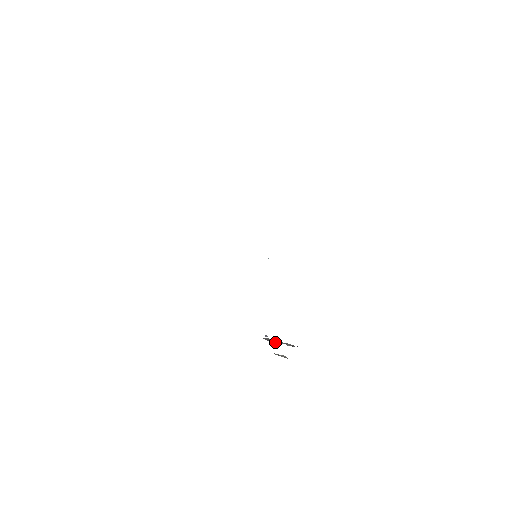
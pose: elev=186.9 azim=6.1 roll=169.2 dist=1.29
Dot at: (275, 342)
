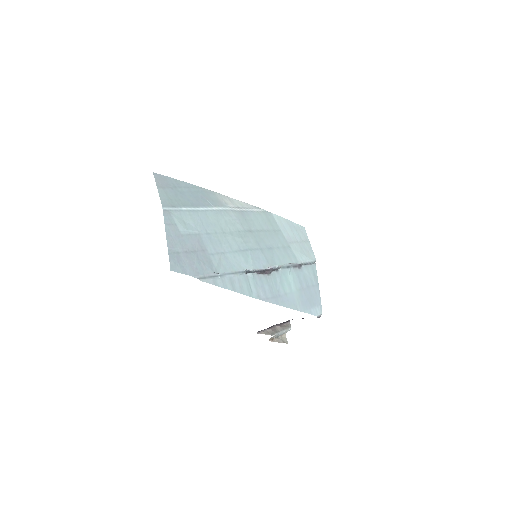
Dot at: (277, 326)
